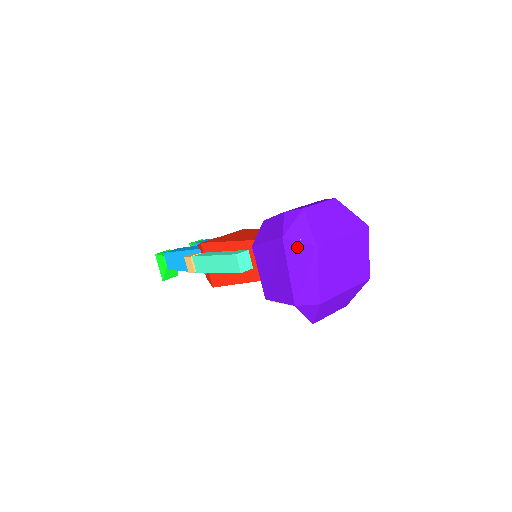
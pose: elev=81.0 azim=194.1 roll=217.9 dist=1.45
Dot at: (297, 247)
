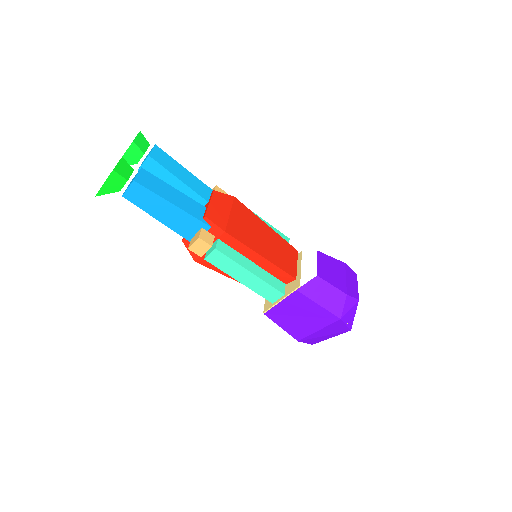
Dot at: (341, 326)
